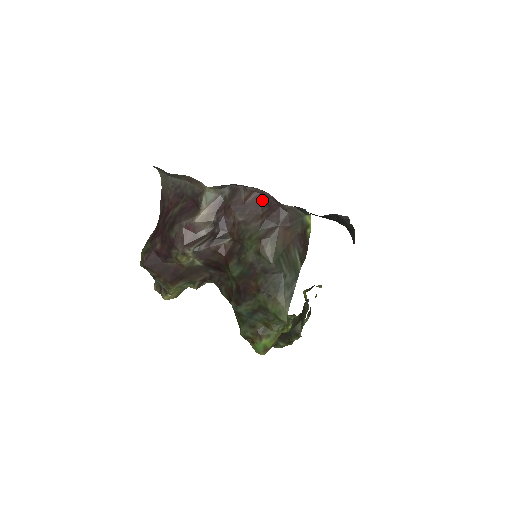
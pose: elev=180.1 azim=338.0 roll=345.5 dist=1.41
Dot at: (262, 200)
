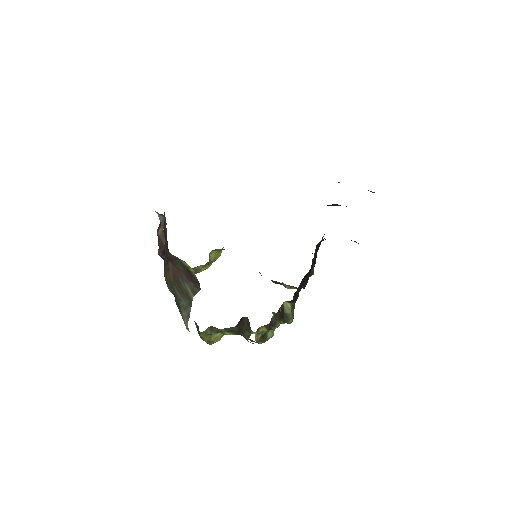
Dot at: occluded
